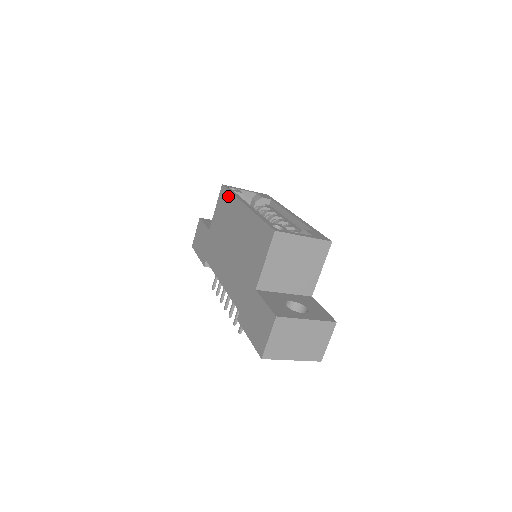
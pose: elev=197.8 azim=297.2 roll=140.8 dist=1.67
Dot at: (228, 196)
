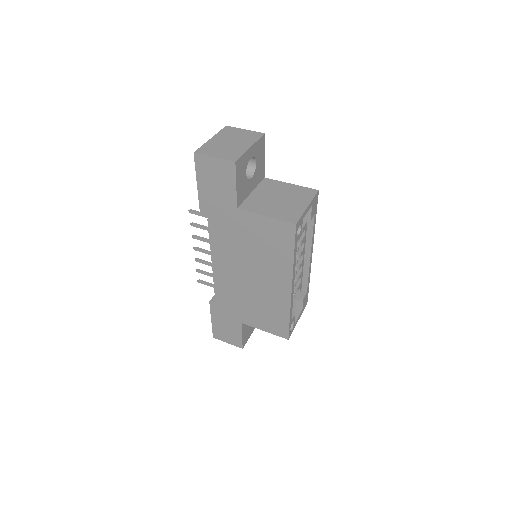
Dot at: (288, 250)
